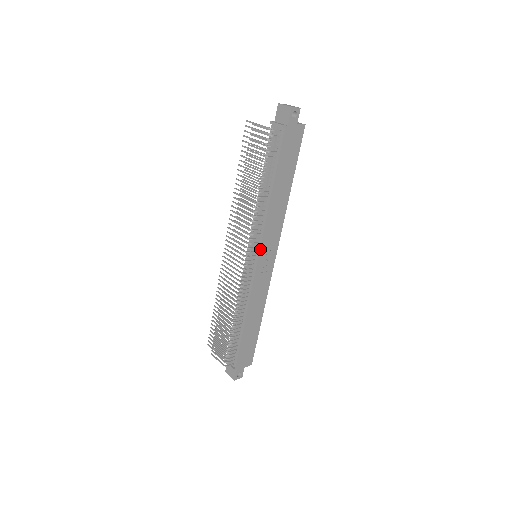
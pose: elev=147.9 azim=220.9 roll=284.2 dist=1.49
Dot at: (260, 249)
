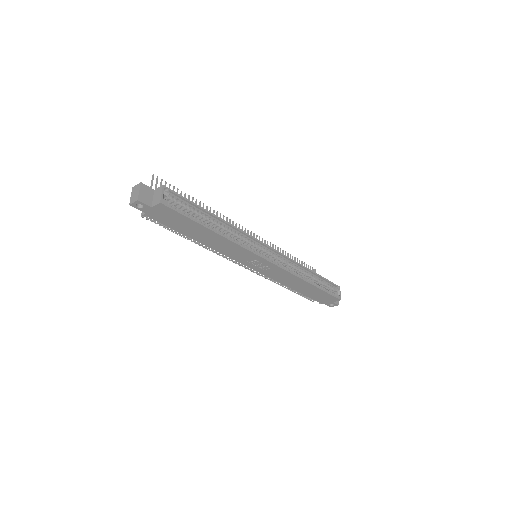
Dot at: (241, 263)
